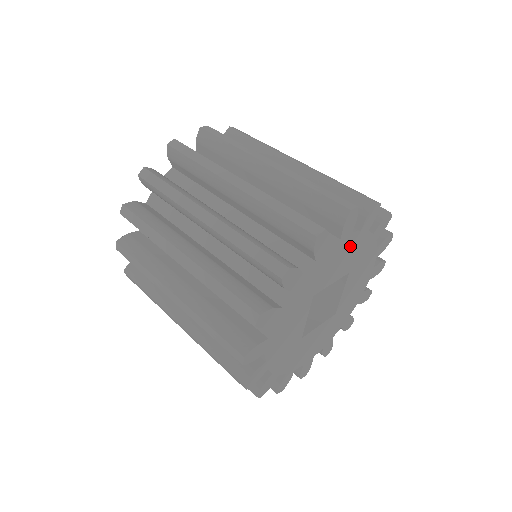
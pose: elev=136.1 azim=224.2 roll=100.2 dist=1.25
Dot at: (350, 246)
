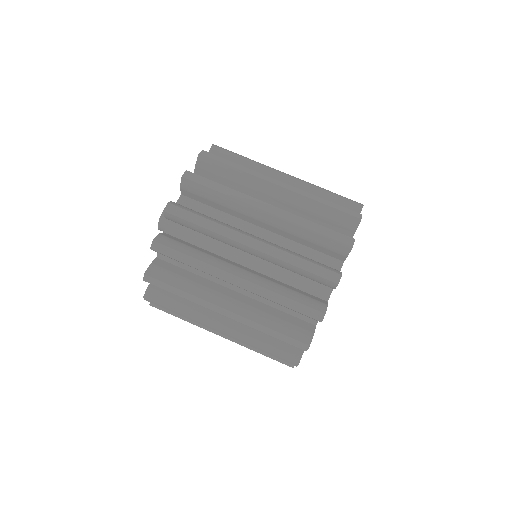
Dot at: occluded
